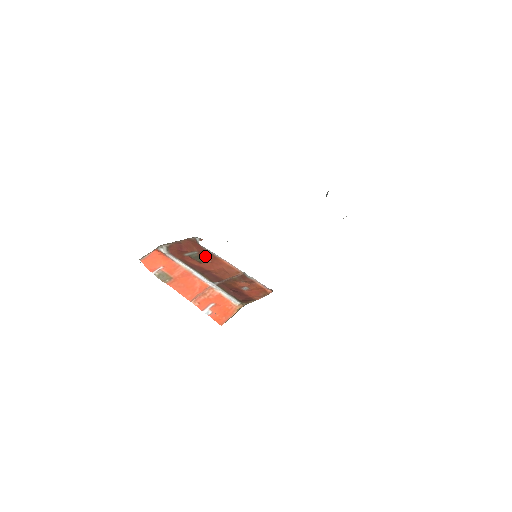
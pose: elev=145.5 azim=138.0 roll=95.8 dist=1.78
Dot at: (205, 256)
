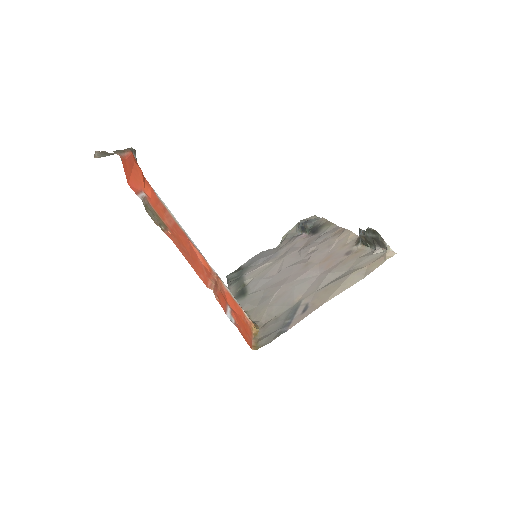
Dot at: occluded
